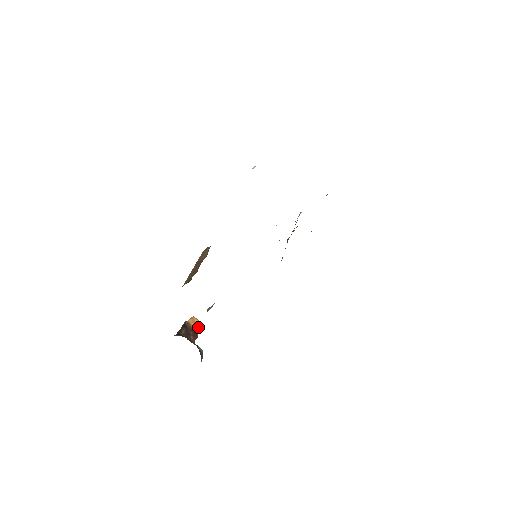
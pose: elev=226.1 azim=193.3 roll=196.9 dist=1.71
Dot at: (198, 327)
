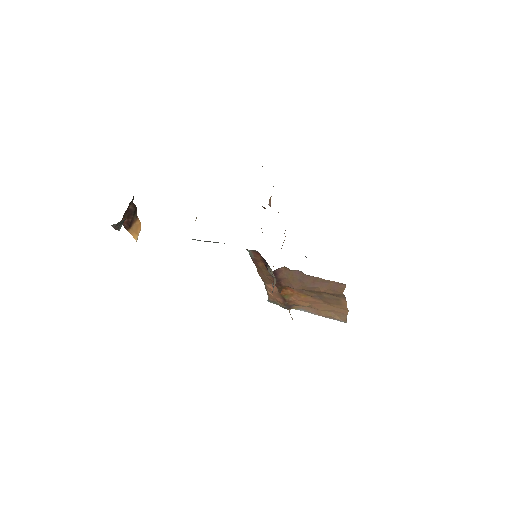
Dot at: (134, 233)
